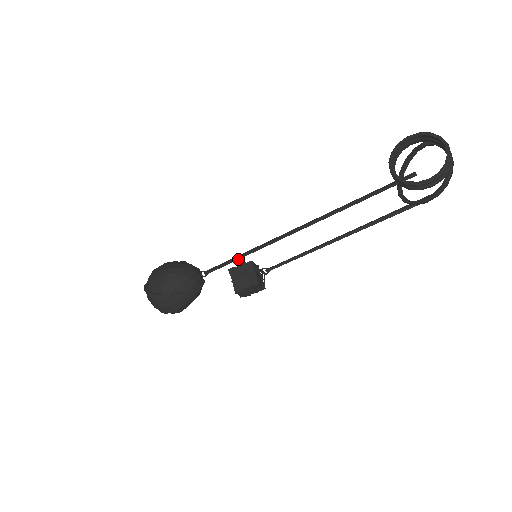
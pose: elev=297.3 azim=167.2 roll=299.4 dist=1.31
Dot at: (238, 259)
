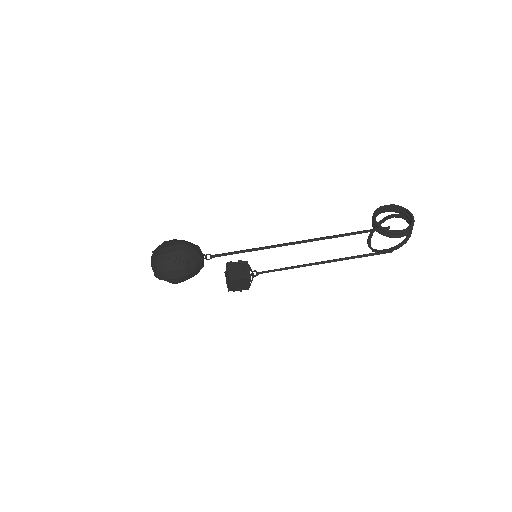
Dot at: (243, 252)
